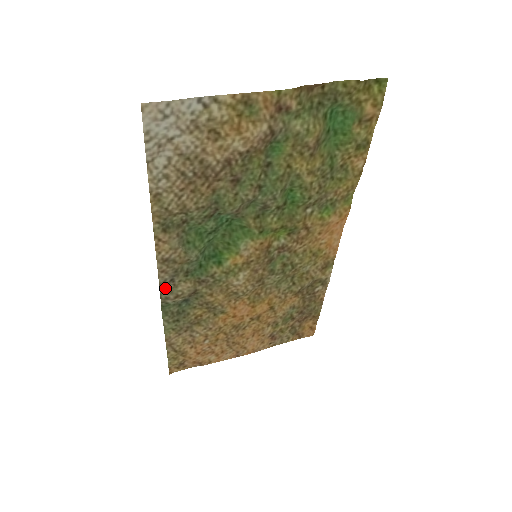
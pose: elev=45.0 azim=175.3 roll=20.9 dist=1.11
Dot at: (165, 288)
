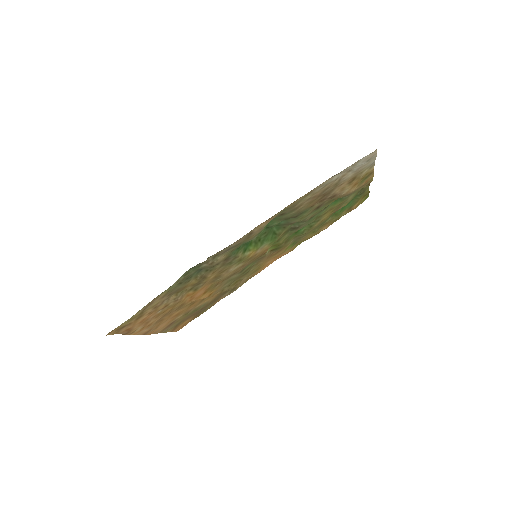
Dot at: (218, 253)
